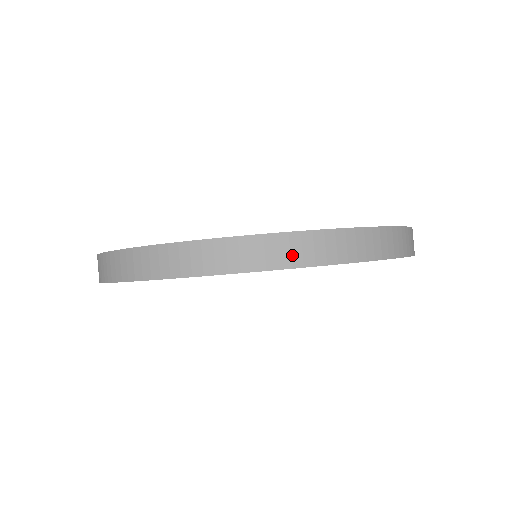
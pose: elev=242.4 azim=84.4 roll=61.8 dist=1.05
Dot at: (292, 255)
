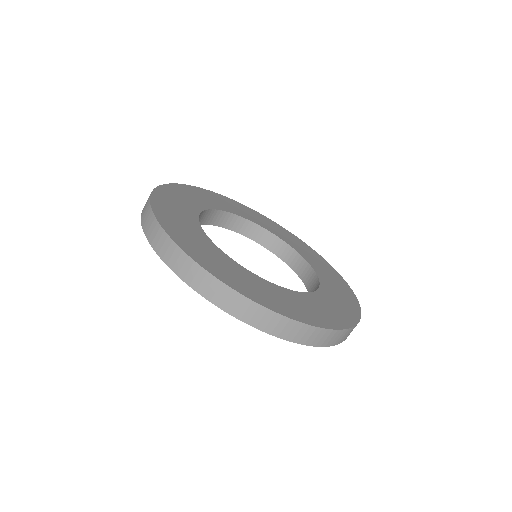
Dot at: (326, 341)
